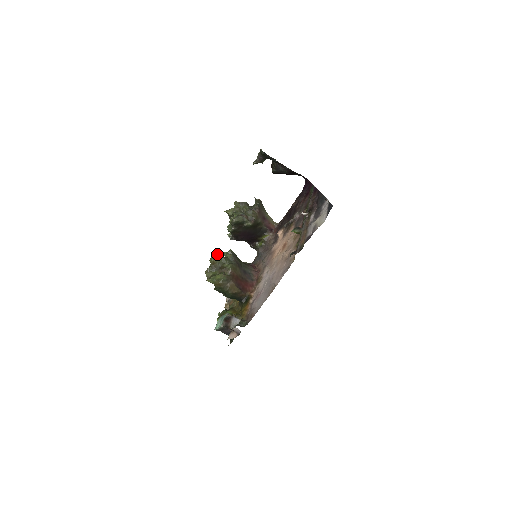
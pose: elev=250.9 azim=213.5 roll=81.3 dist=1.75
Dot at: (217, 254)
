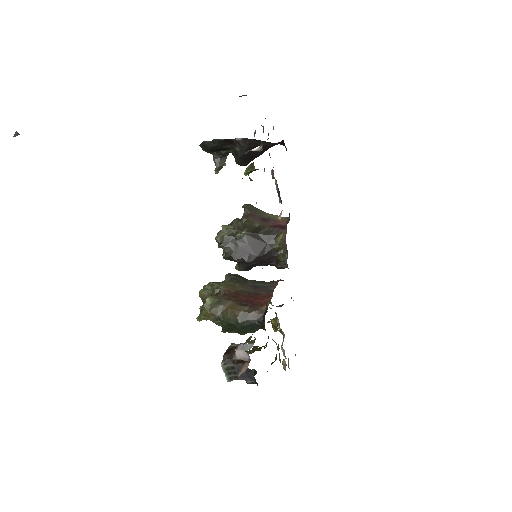
Dot at: occluded
